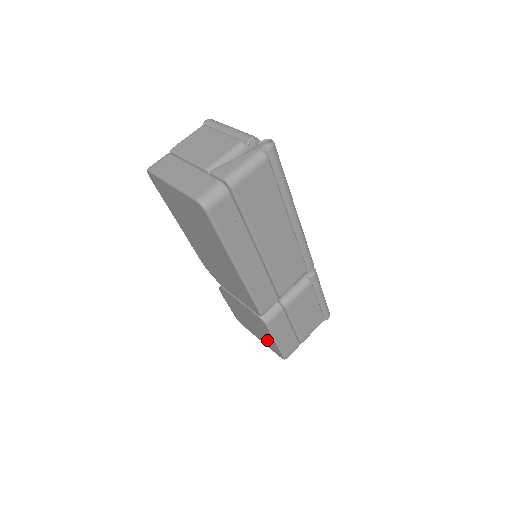
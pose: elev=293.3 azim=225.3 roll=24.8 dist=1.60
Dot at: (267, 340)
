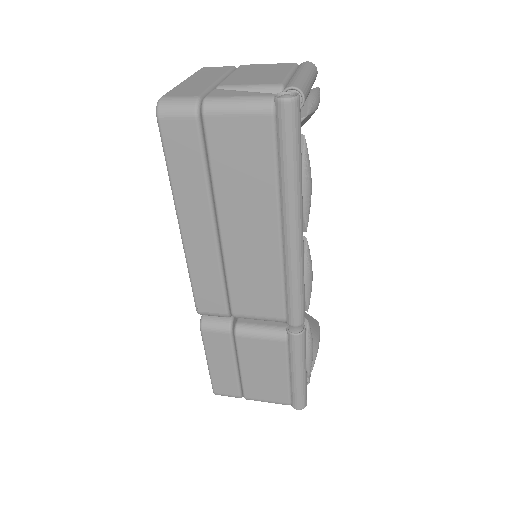
Dot at: occluded
